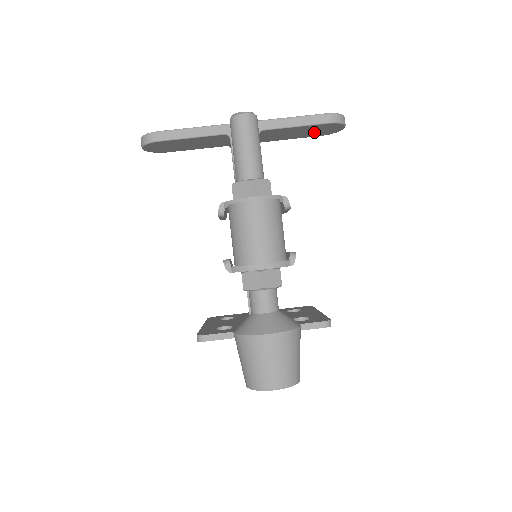
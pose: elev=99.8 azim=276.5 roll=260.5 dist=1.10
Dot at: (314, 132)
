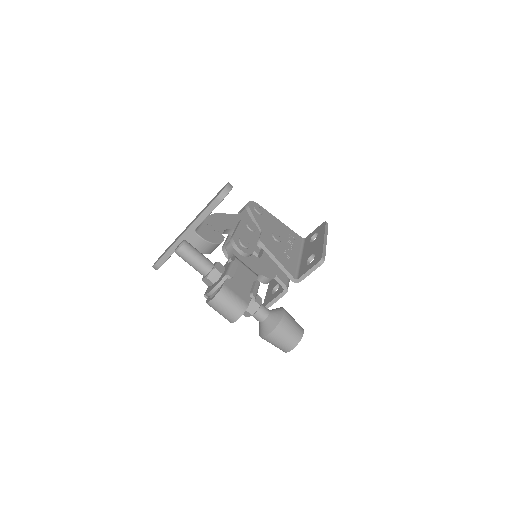
Dot at: occluded
